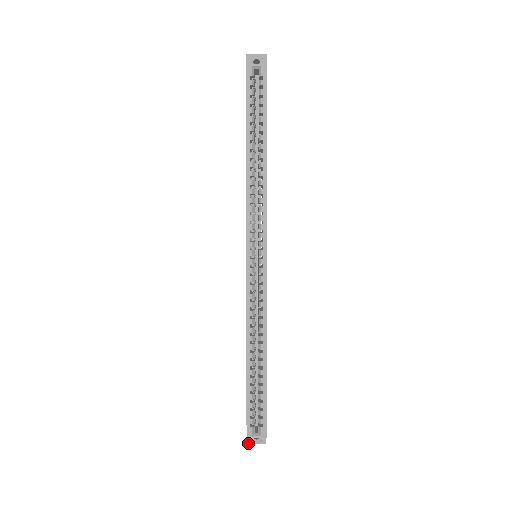
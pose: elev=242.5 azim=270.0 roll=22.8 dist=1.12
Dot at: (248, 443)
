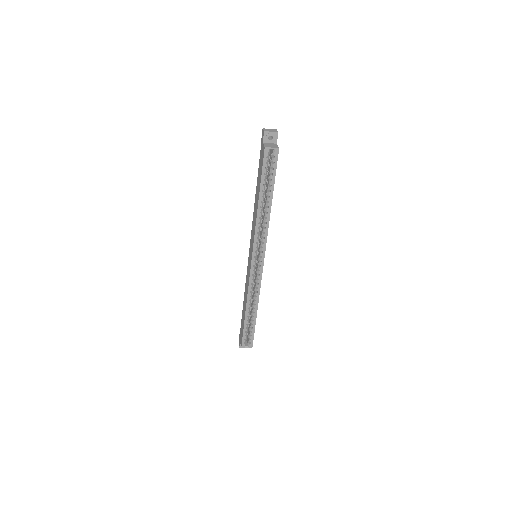
Dot at: (240, 347)
